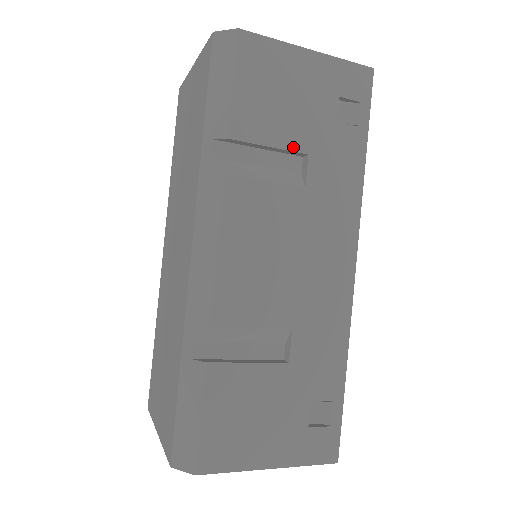
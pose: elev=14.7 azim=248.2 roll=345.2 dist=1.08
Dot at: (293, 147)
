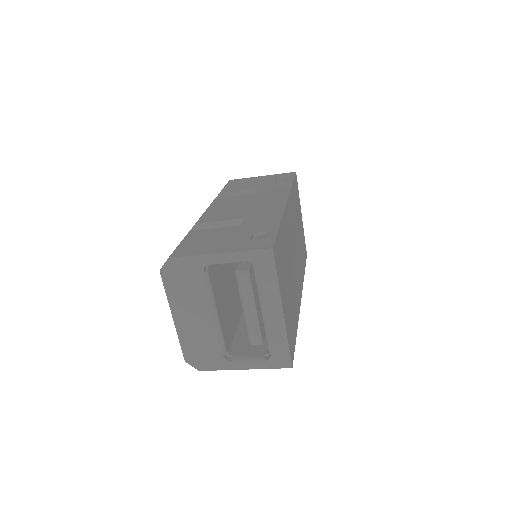
Dot at: (251, 189)
